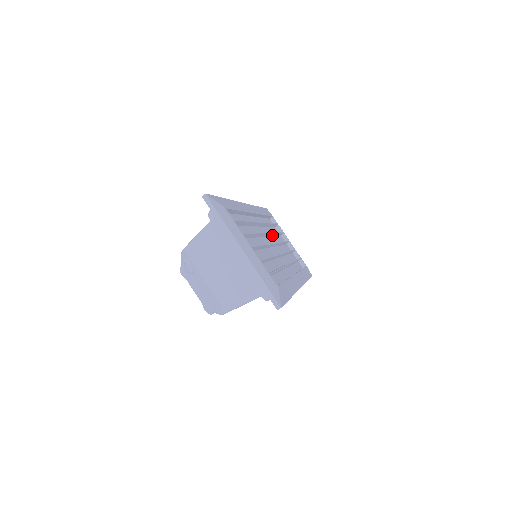
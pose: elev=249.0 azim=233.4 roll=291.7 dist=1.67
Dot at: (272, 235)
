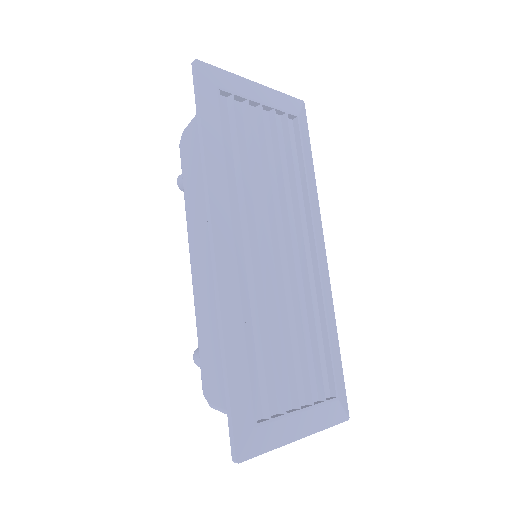
Dot at: (255, 190)
